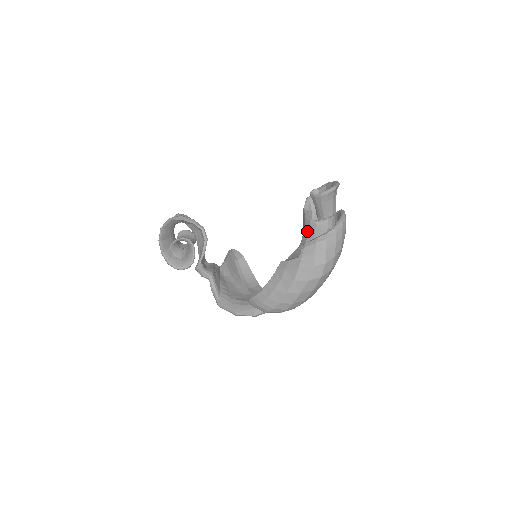
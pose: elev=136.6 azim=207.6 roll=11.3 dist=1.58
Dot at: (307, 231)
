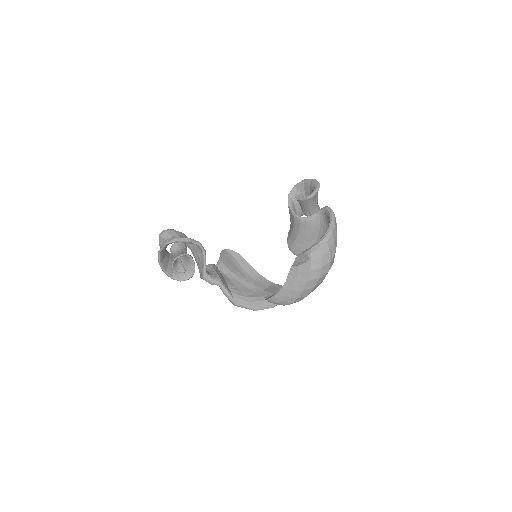
Dot at: (297, 227)
